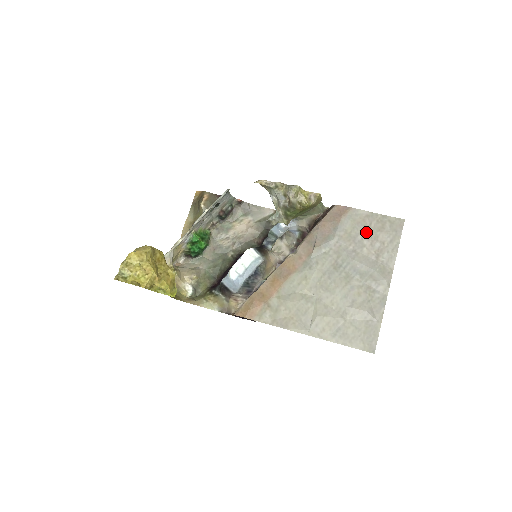
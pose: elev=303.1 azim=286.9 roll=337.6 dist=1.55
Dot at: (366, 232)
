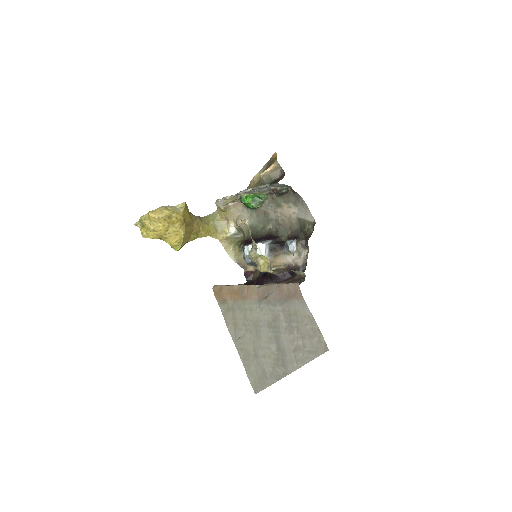
Dot at: (300, 326)
